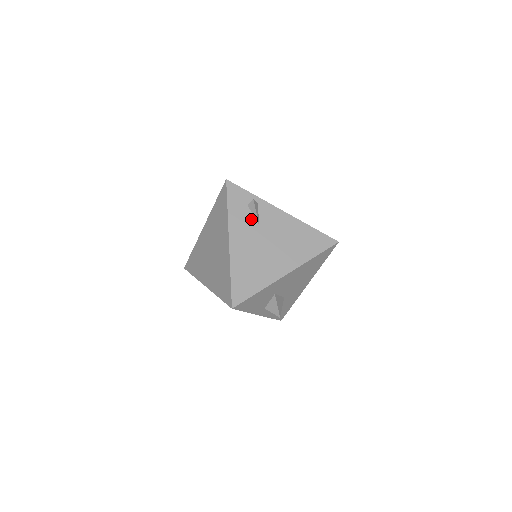
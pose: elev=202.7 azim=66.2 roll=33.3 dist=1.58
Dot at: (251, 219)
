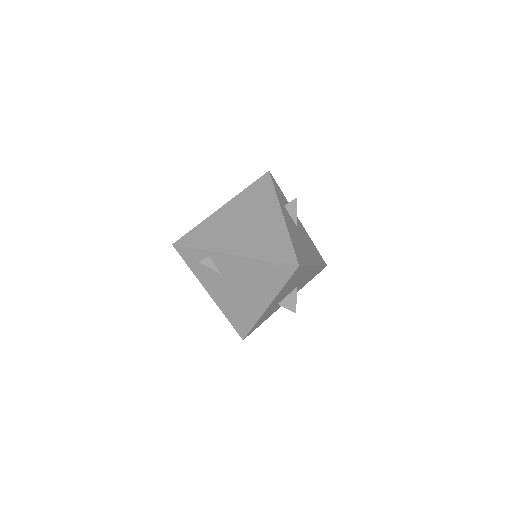
Dot at: (212, 272)
